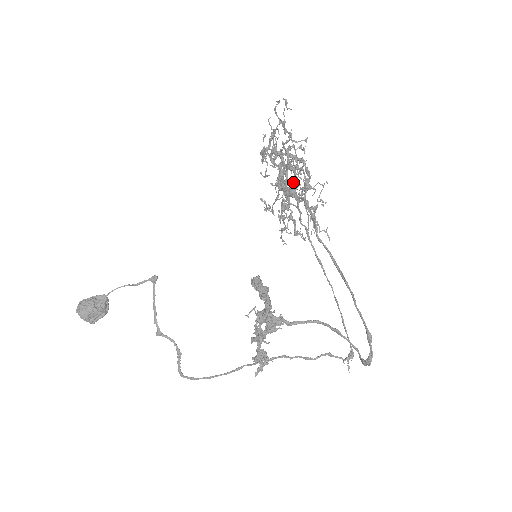
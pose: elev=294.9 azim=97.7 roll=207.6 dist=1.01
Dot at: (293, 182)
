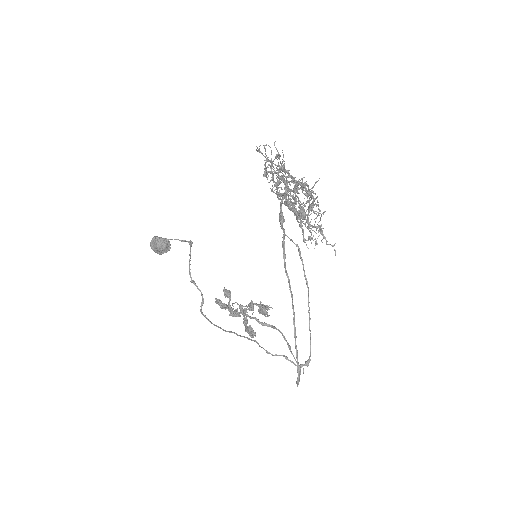
Dot at: occluded
